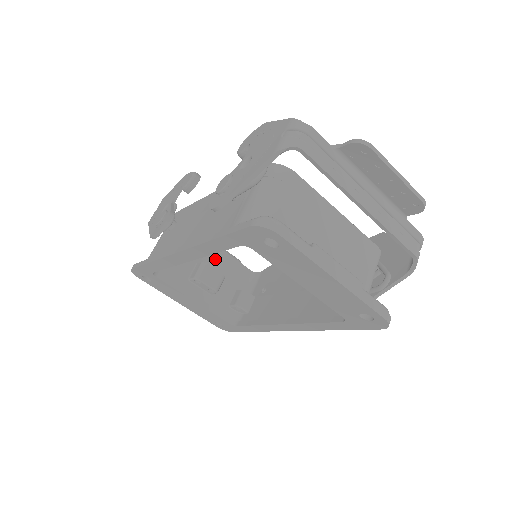
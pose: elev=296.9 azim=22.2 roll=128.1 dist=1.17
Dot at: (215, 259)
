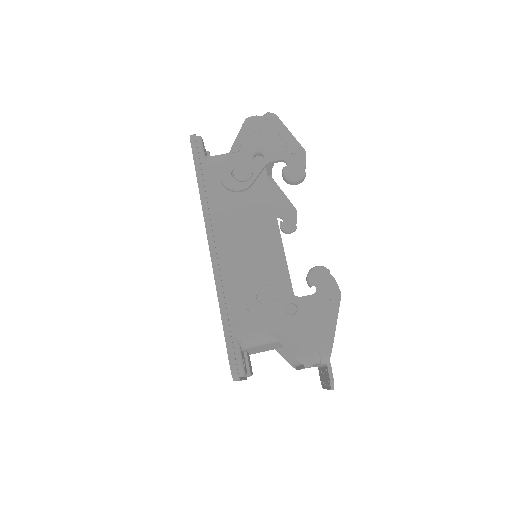
Dot at: occluded
